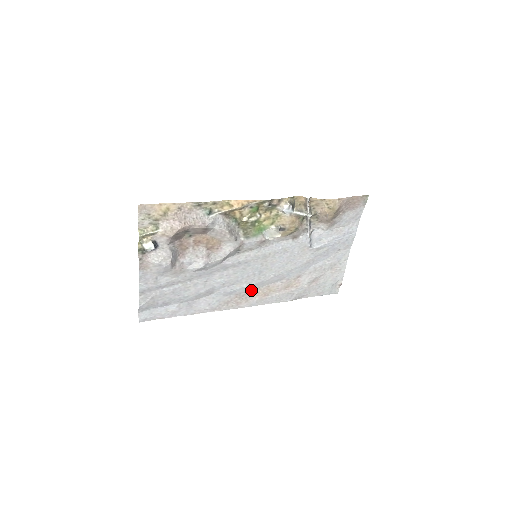
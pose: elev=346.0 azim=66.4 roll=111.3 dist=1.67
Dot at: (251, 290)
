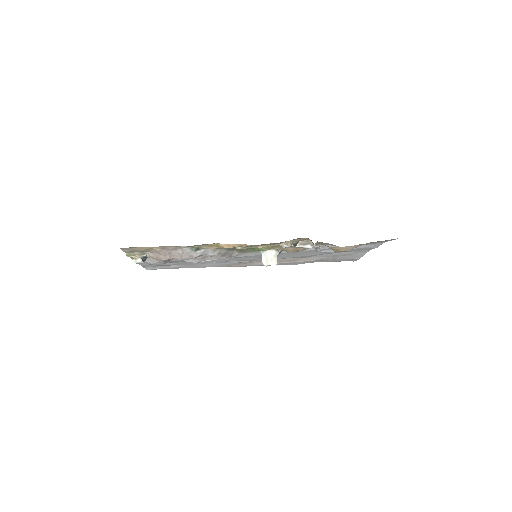
Dot at: occluded
